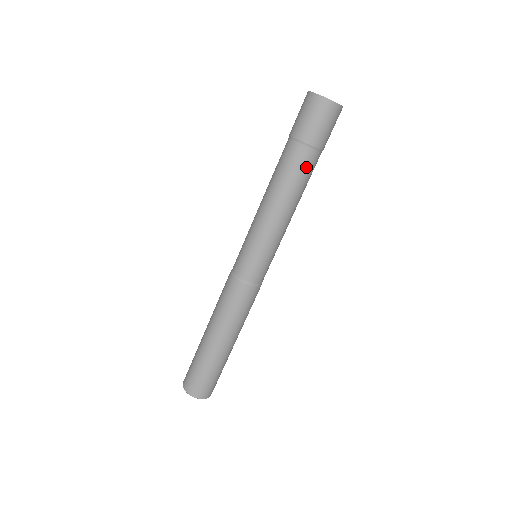
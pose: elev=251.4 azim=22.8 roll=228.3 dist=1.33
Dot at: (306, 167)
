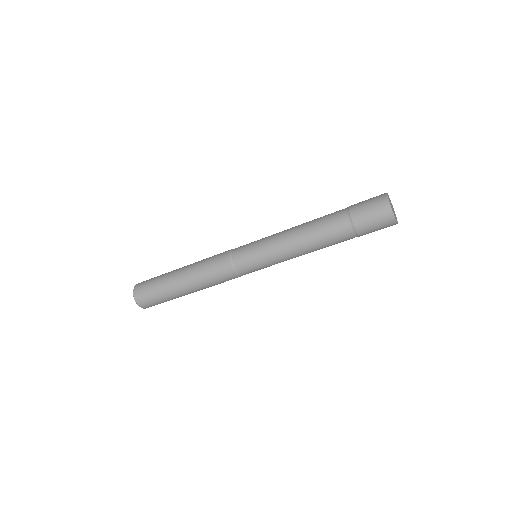
Dot at: (343, 241)
